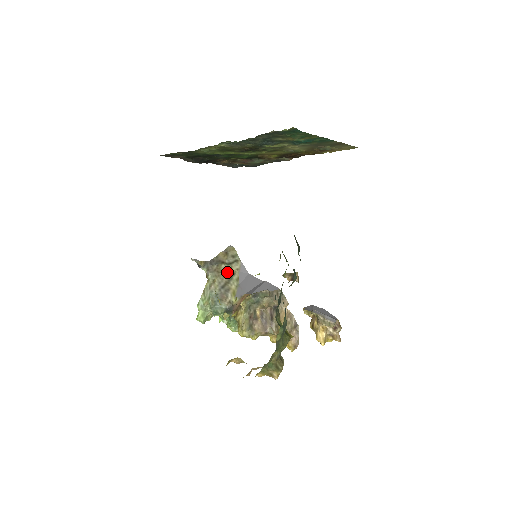
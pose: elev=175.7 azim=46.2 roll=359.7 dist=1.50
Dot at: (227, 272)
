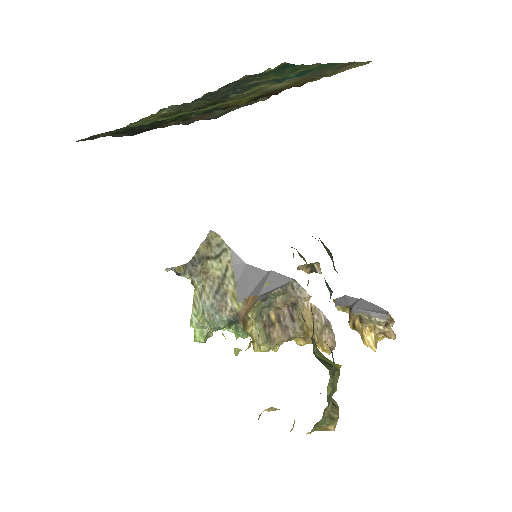
Dot at: (217, 269)
